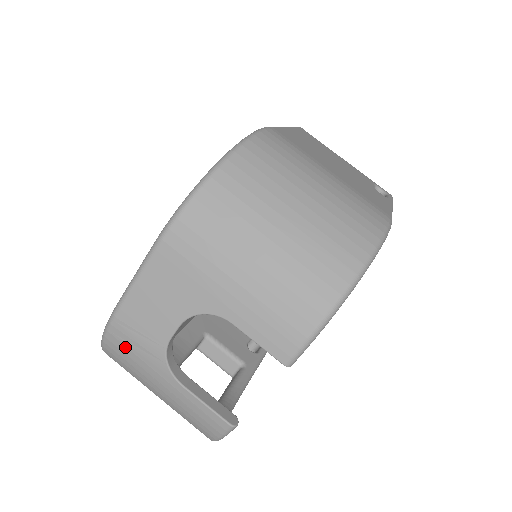
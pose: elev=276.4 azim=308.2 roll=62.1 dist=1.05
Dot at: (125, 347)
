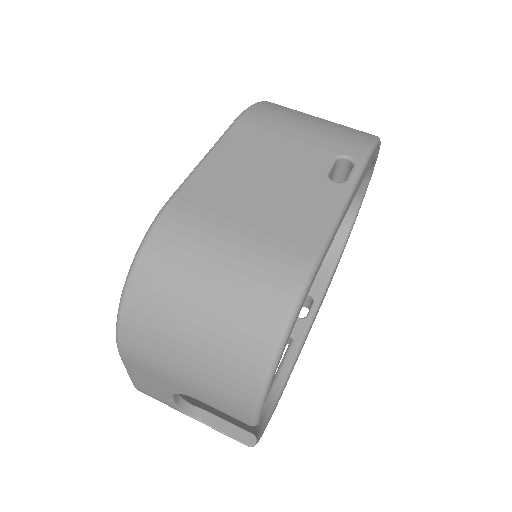
Dot at: occluded
